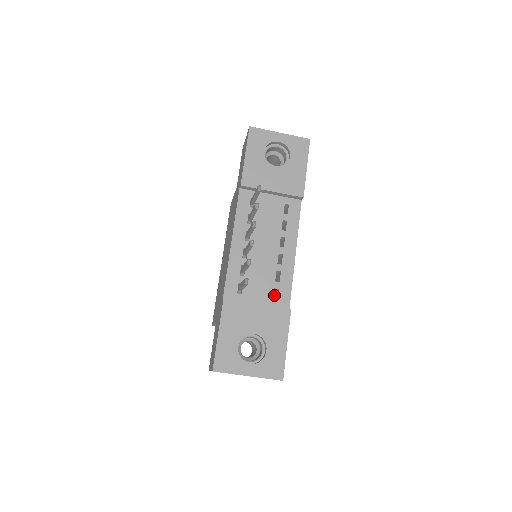
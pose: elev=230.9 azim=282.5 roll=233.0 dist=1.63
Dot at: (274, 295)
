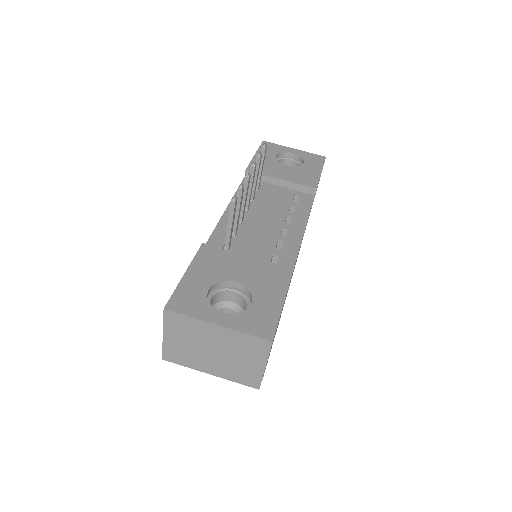
Dot at: occluded
